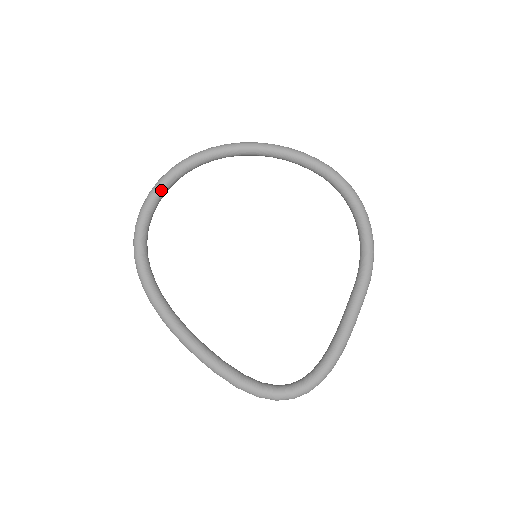
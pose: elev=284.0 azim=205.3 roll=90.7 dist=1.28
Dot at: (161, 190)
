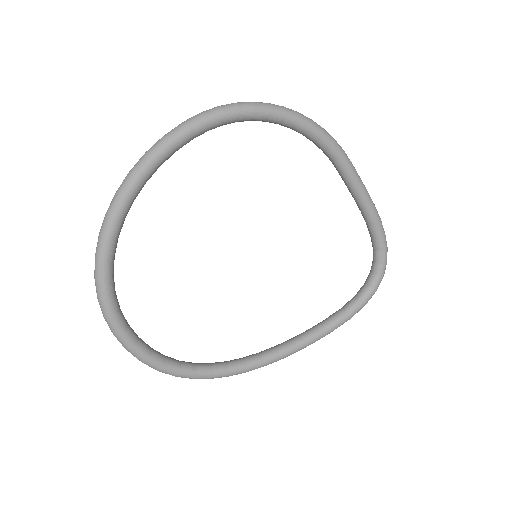
Dot at: (130, 335)
